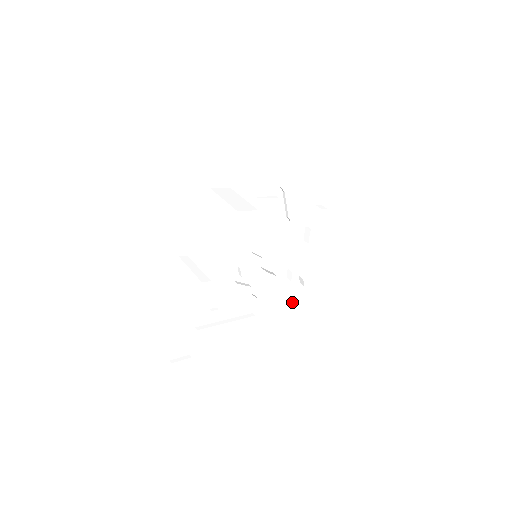
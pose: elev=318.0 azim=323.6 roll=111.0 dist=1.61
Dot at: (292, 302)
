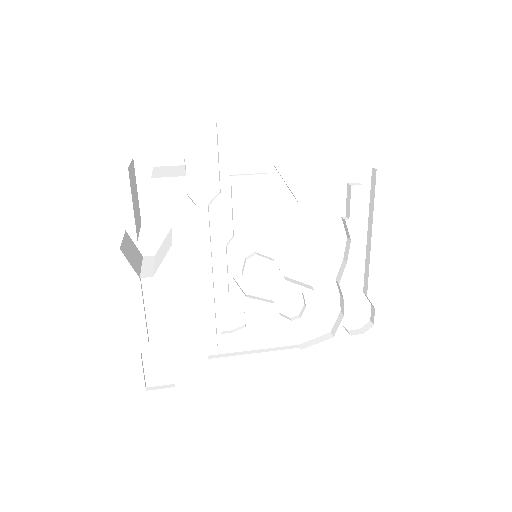
Dot at: (362, 332)
